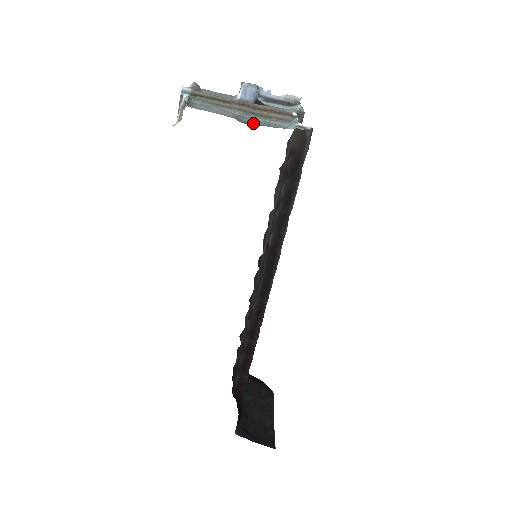
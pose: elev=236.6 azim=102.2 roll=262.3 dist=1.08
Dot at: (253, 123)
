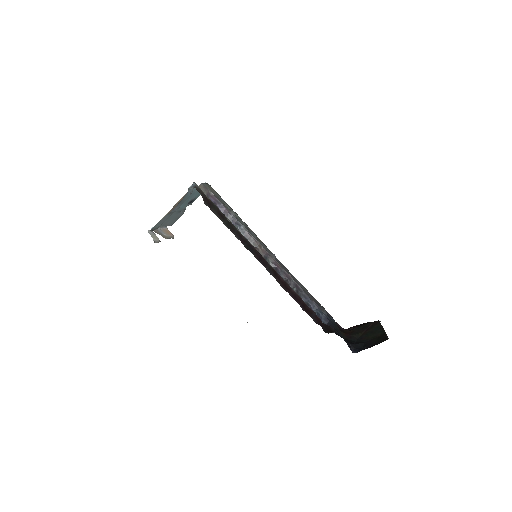
Dot at: (177, 208)
